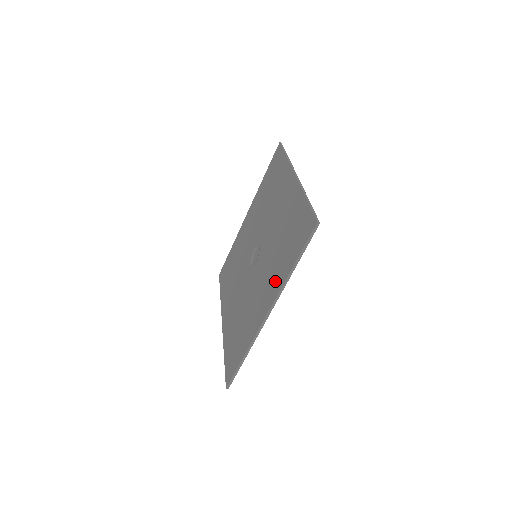
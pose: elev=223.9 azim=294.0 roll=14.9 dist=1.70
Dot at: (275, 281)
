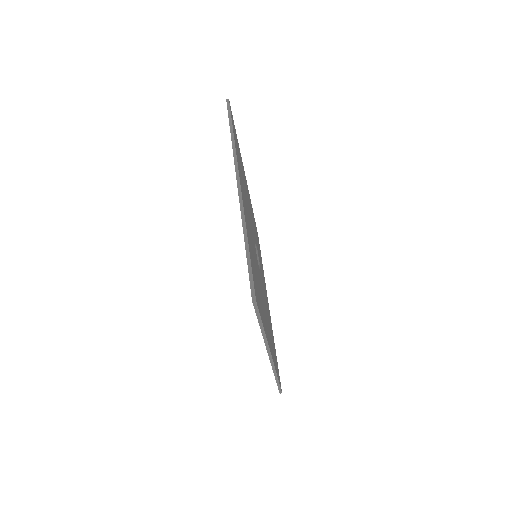
Dot at: occluded
